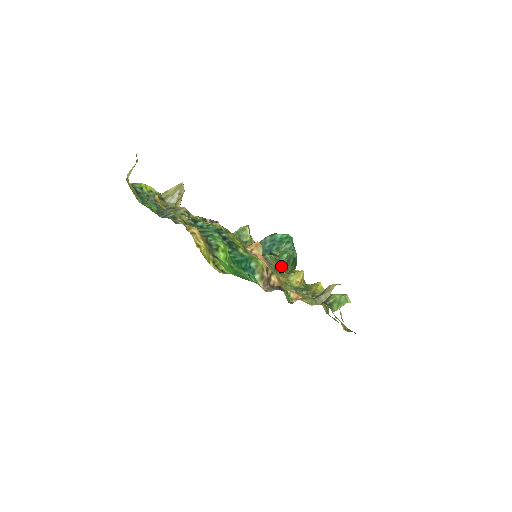
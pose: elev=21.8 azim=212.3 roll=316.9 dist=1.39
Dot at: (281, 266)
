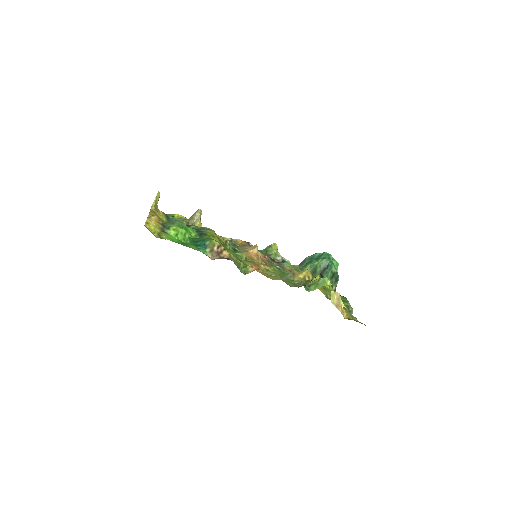
Dot at: occluded
